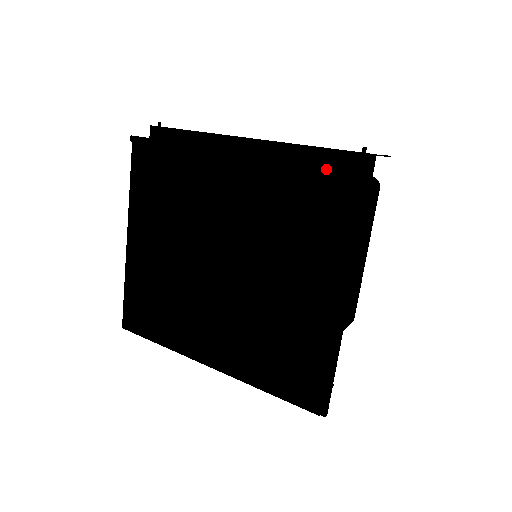
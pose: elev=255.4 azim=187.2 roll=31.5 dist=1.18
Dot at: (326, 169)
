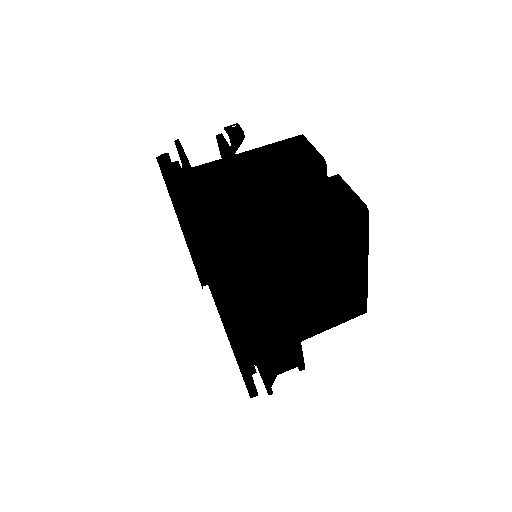
Dot at: (196, 271)
